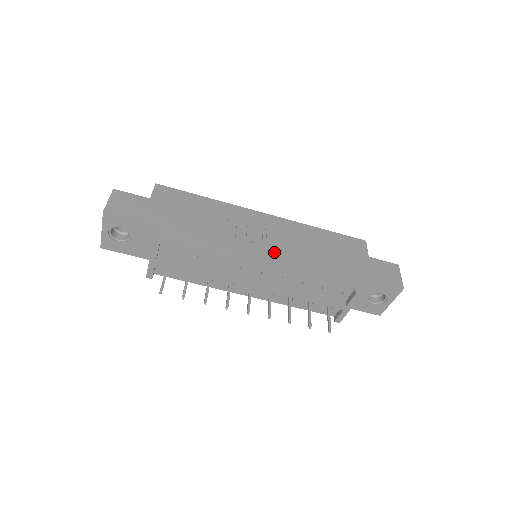
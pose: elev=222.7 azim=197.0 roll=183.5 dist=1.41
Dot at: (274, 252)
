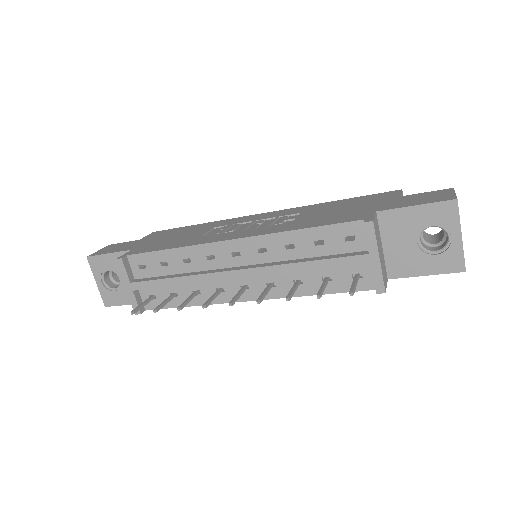
Dot at: (255, 229)
